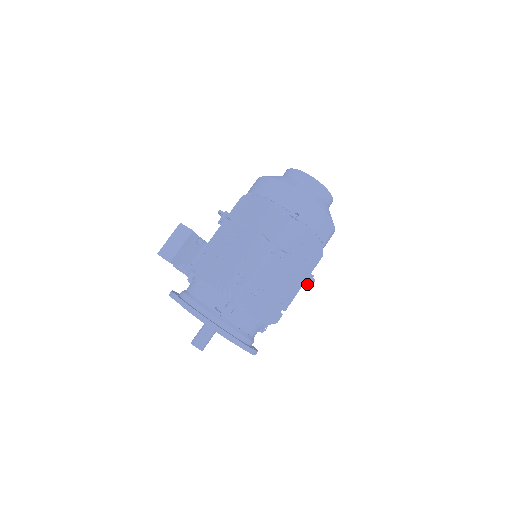
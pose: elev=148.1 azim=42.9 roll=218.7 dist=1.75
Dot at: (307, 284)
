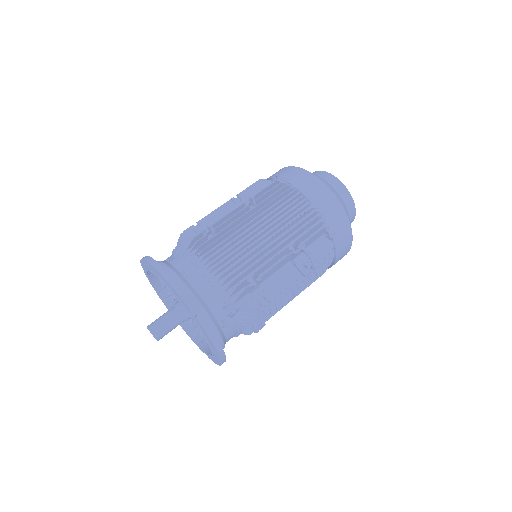
Dot at: (294, 253)
